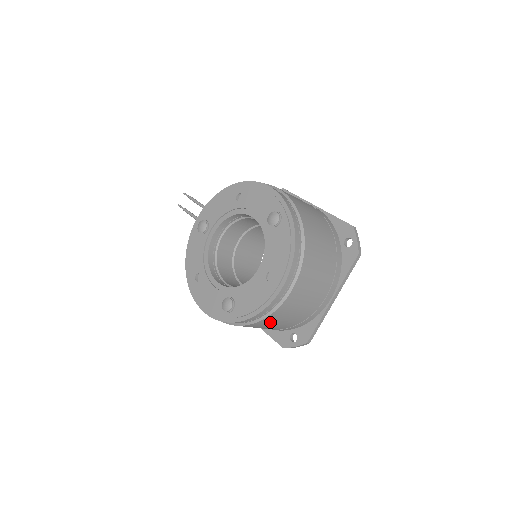
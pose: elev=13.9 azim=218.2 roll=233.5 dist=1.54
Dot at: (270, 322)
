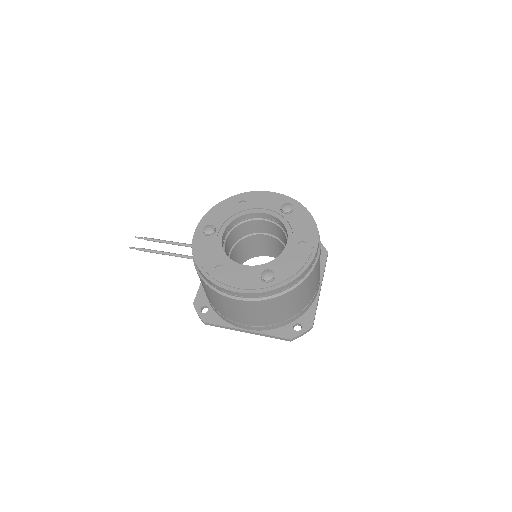
Dot at: (299, 293)
